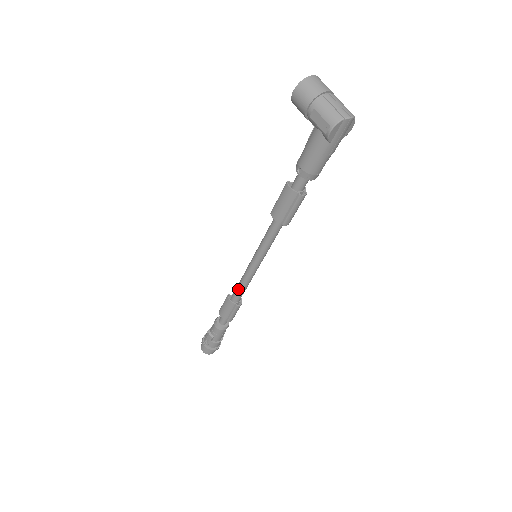
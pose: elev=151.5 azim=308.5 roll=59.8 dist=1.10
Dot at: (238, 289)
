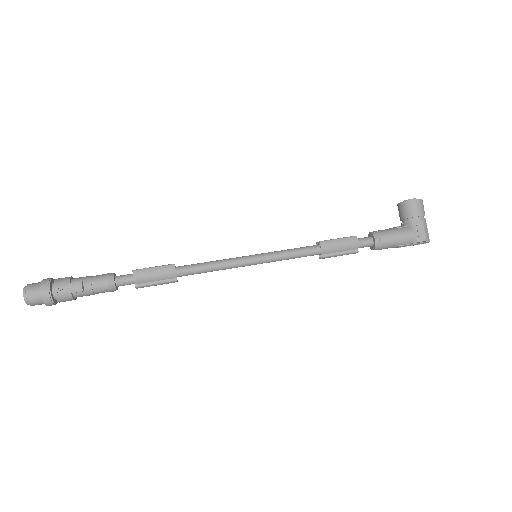
Dot at: (201, 268)
